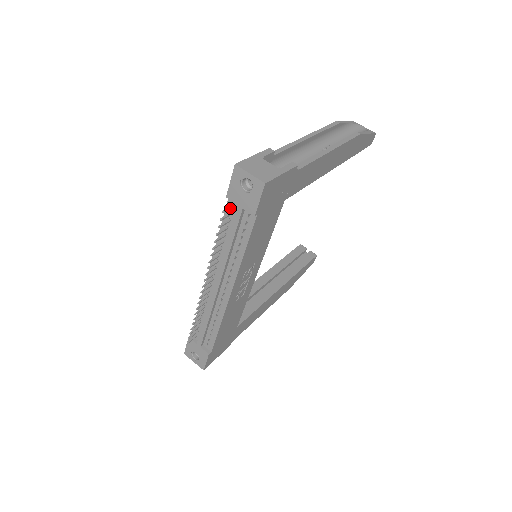
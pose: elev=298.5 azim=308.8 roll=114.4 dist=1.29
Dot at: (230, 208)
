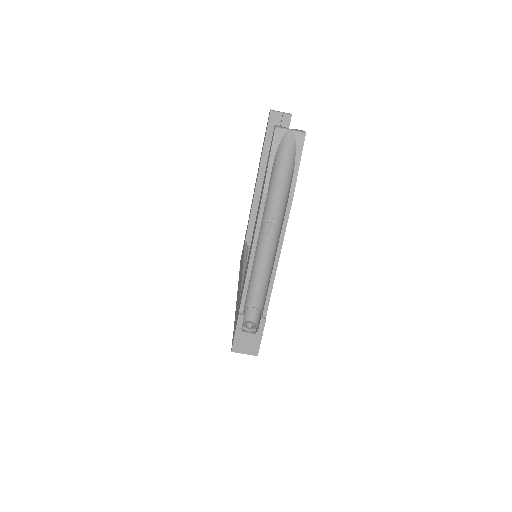
Dot at: occluded
